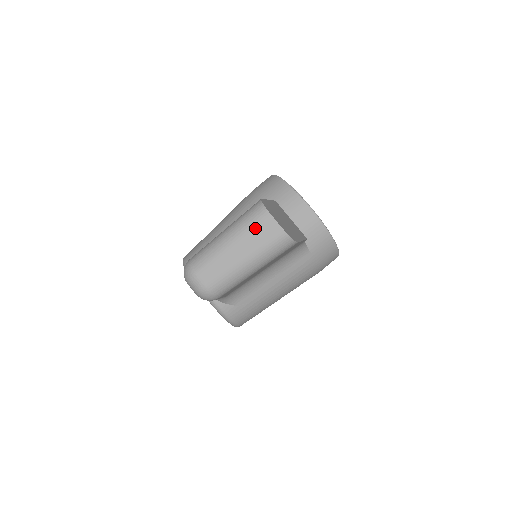
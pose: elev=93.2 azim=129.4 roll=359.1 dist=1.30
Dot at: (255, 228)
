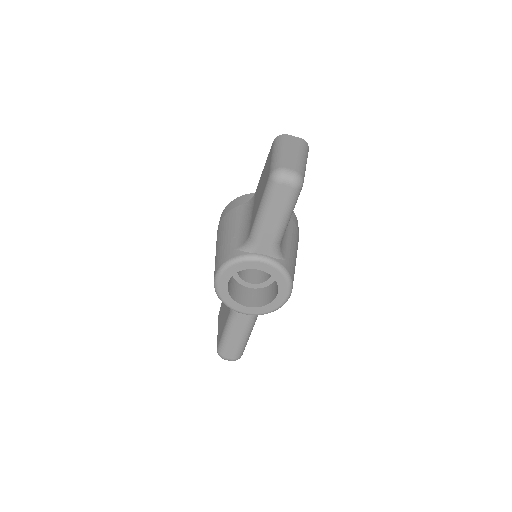
Dot at: (289, 141)
